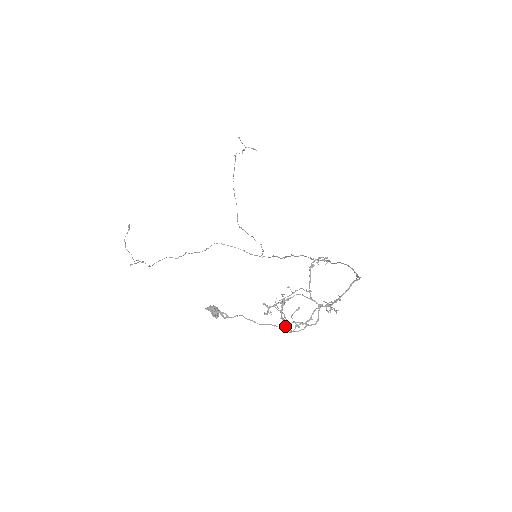
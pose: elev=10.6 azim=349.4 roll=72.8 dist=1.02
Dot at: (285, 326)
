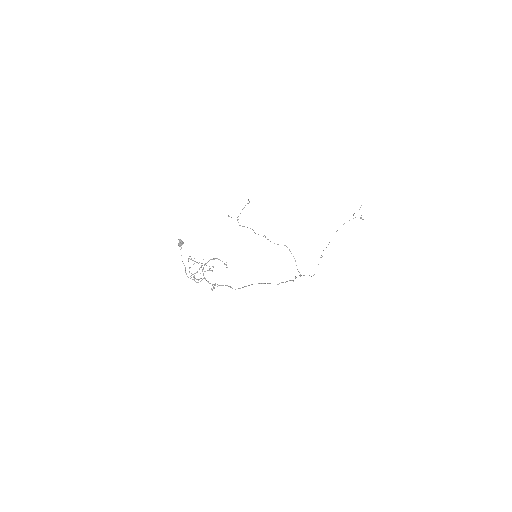
Dot at: (193, 274)
